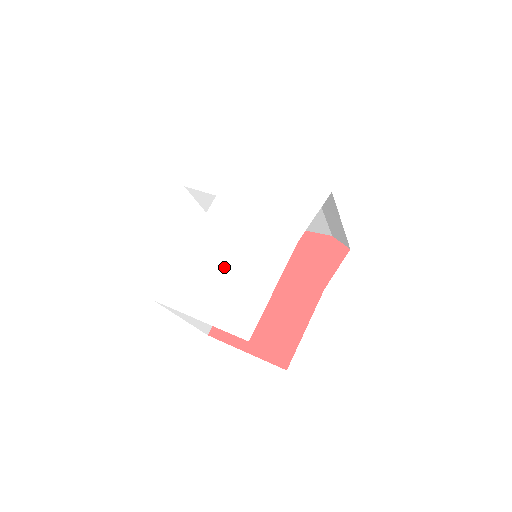
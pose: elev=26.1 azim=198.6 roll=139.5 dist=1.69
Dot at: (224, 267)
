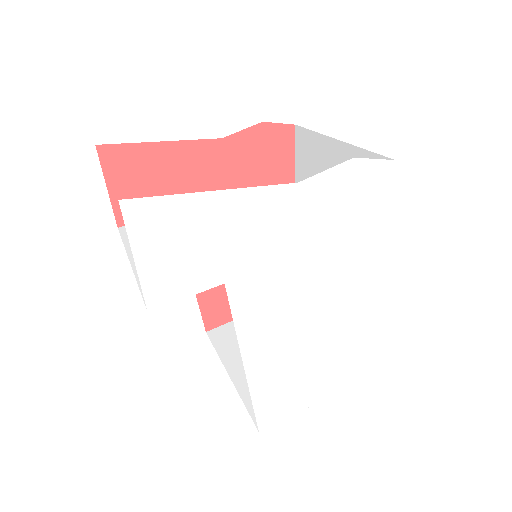
Dot at: (316, 342)
